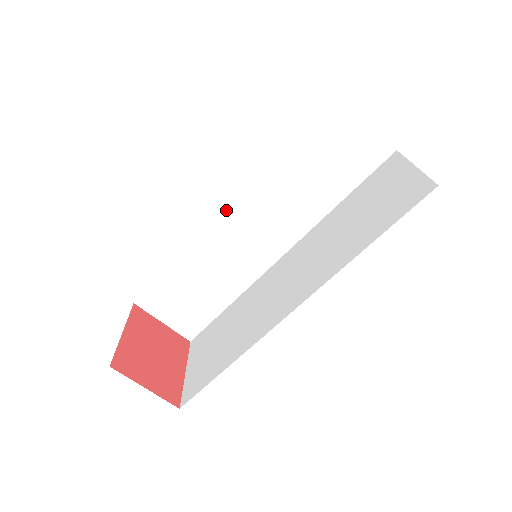
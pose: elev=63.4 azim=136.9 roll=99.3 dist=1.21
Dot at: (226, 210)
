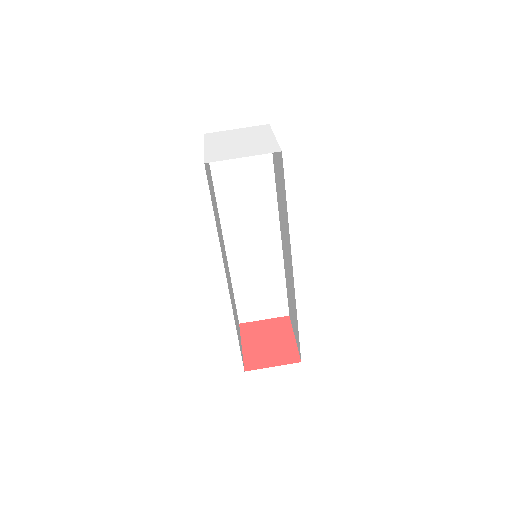
Dot at: (226, 242)
